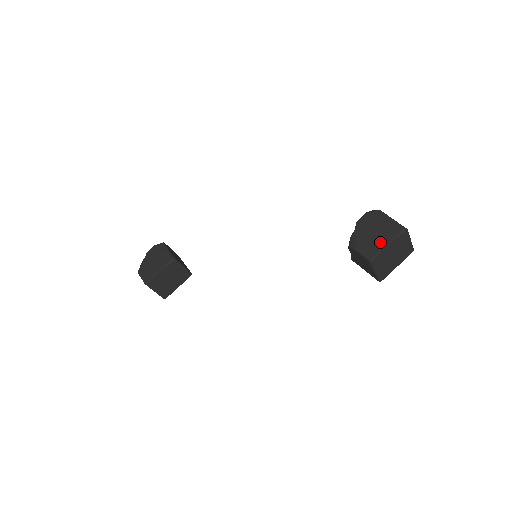
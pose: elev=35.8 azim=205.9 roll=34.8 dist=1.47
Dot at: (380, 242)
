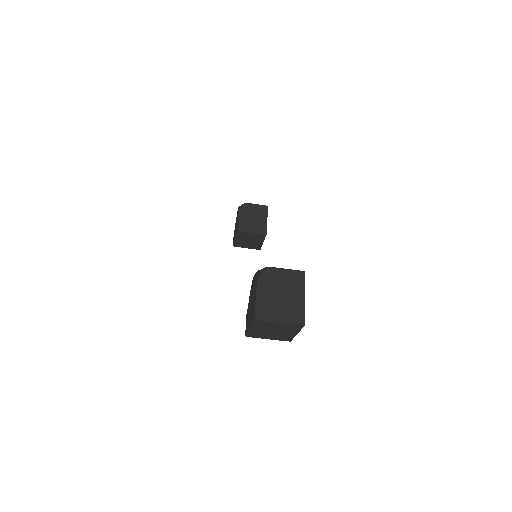
Dot at: (249, 321)
